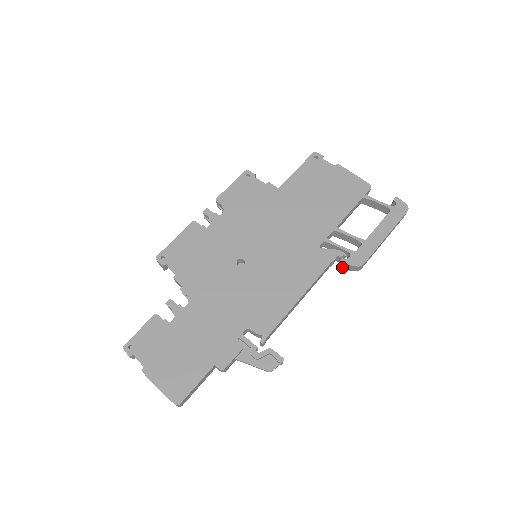
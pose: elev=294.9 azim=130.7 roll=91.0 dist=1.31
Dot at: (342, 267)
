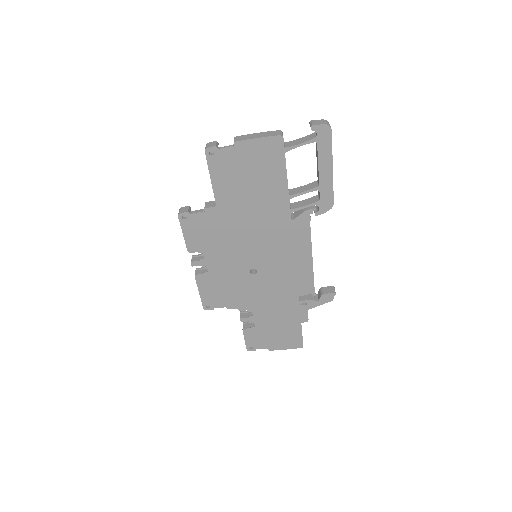
Dot at: occluded
